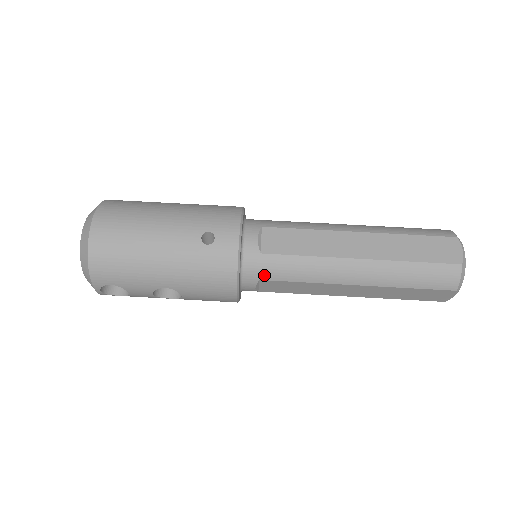
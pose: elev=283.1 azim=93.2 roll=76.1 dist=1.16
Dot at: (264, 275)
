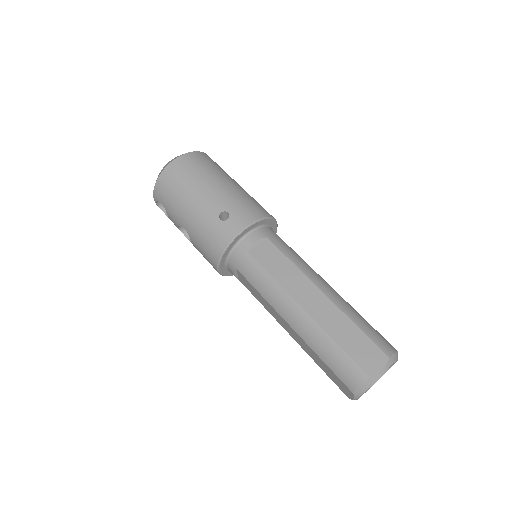
Dot at: (241, 268)
